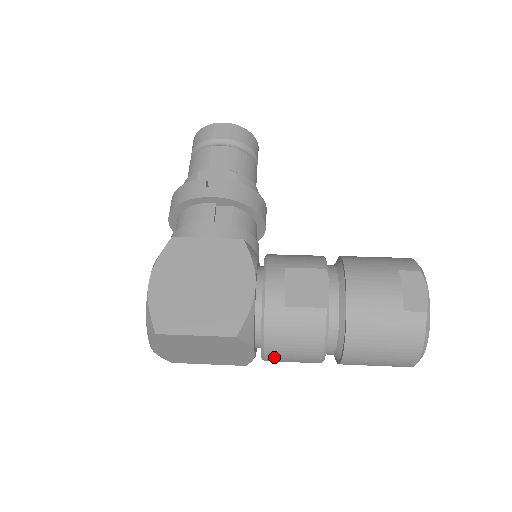
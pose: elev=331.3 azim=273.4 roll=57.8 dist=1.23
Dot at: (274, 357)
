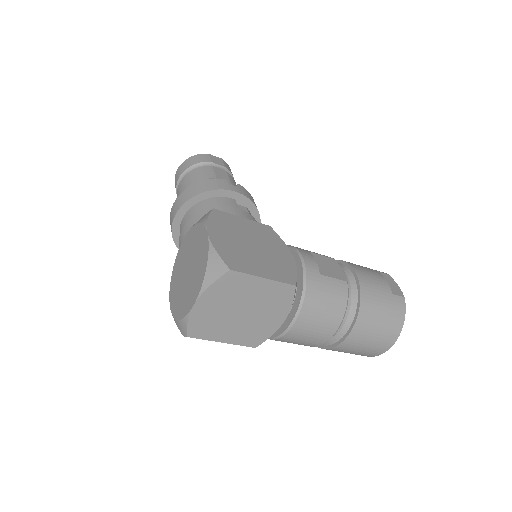
Dot at: (302, 325)
